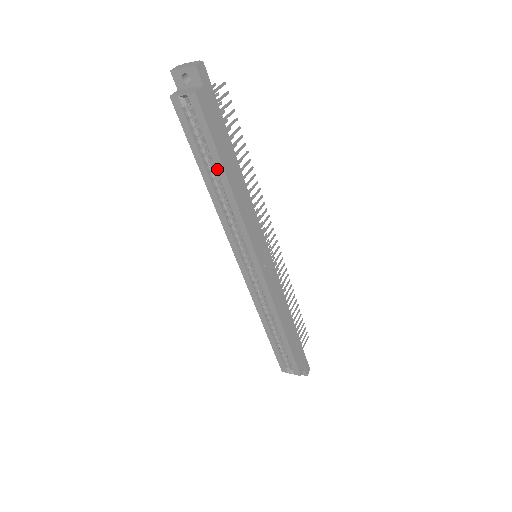
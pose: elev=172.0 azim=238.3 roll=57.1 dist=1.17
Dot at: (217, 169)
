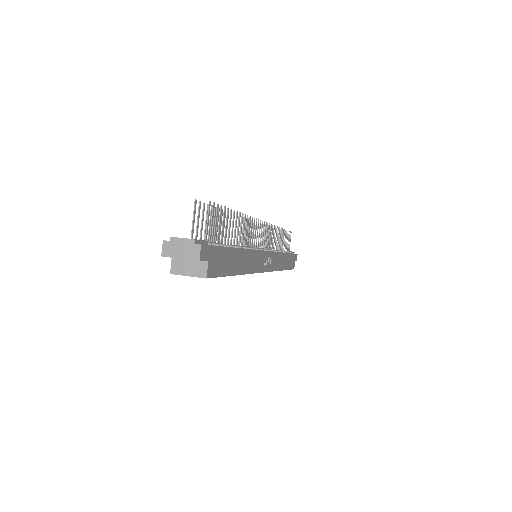
Dot at: occluded
